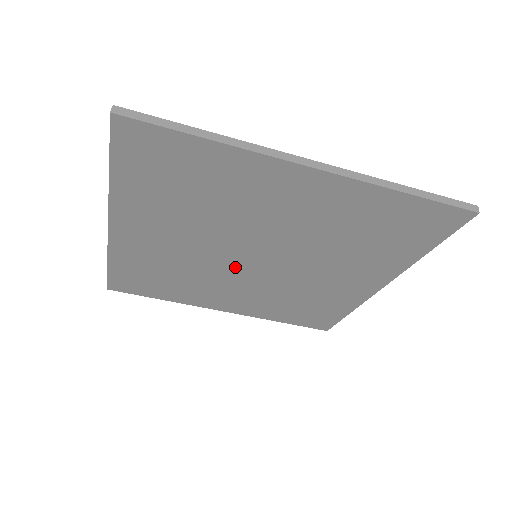
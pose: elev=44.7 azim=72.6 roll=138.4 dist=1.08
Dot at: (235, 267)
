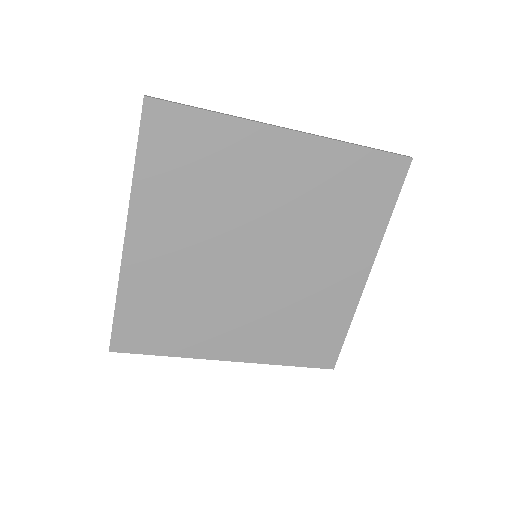
Dot at: (239, 276)
